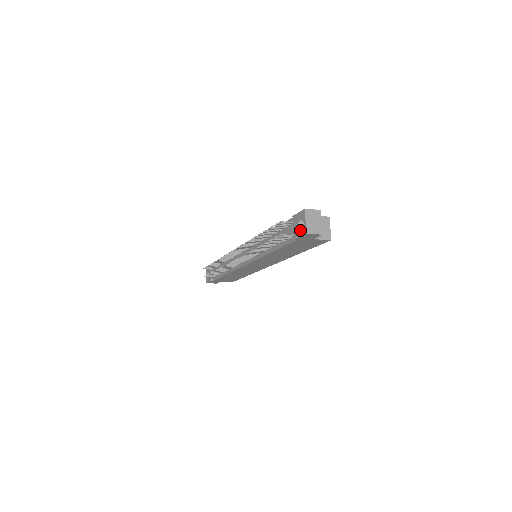
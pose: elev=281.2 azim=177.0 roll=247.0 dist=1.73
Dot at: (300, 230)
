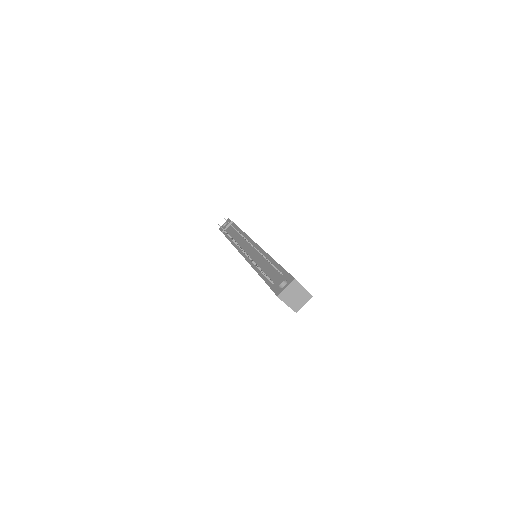
Dot at: (278, 288)
